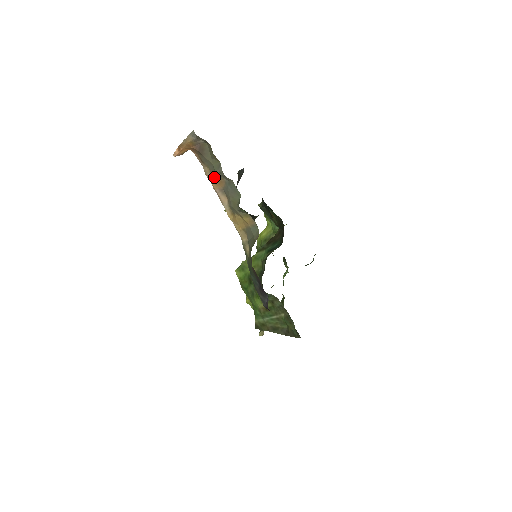
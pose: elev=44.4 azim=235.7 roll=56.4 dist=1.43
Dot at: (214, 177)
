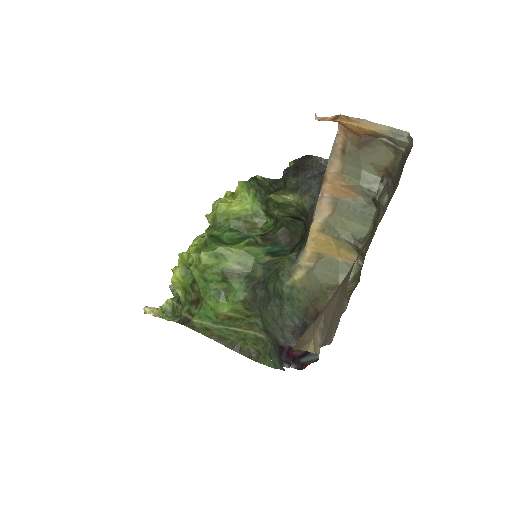
Dot at: (341, 179)
